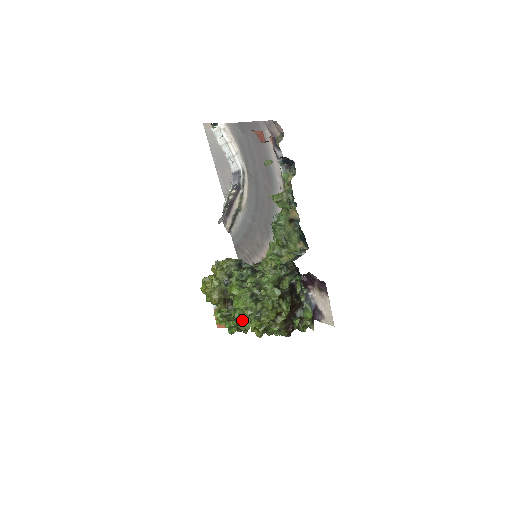
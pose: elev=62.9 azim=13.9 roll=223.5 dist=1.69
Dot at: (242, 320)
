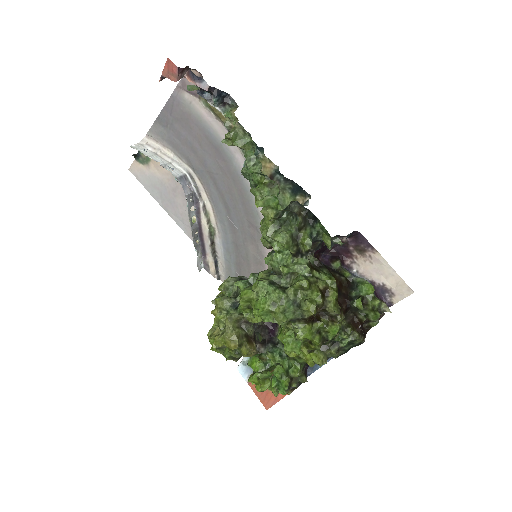
Dot at: (289, 363)
